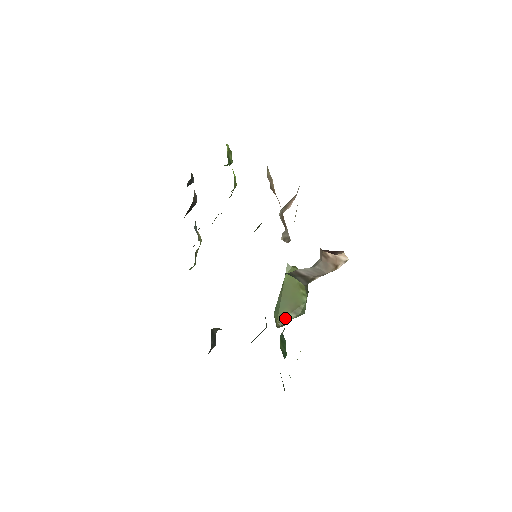
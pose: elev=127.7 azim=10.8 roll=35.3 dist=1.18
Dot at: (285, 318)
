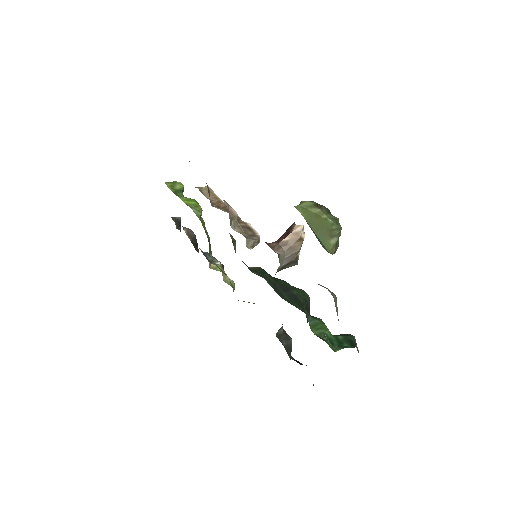
Dot at: (331, 246)
